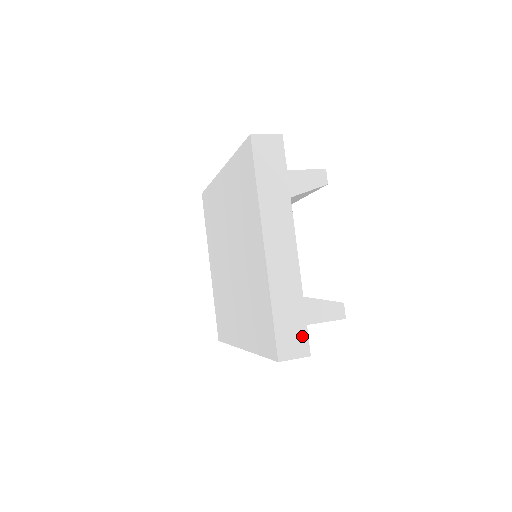
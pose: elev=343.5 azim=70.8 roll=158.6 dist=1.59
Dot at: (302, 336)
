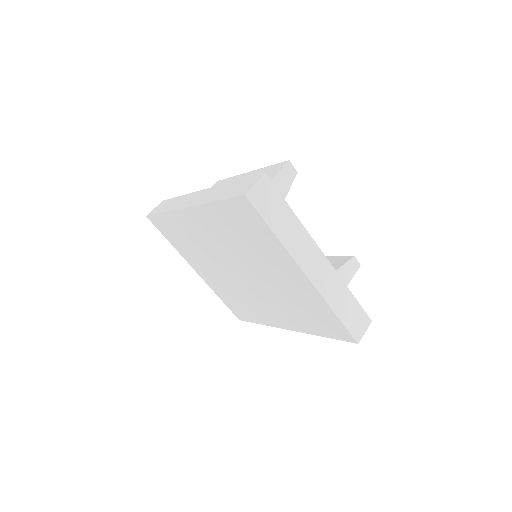
Dot at: (361, 314)
